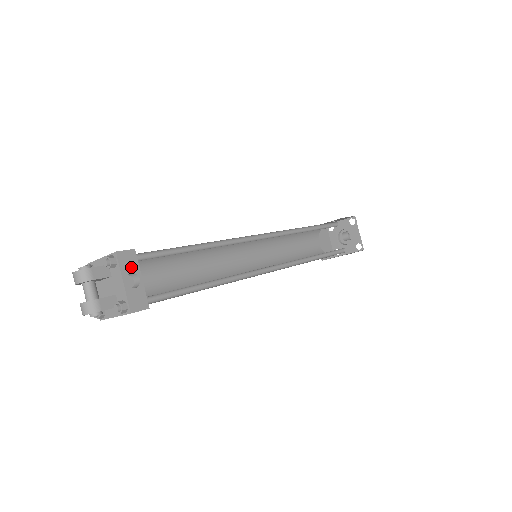
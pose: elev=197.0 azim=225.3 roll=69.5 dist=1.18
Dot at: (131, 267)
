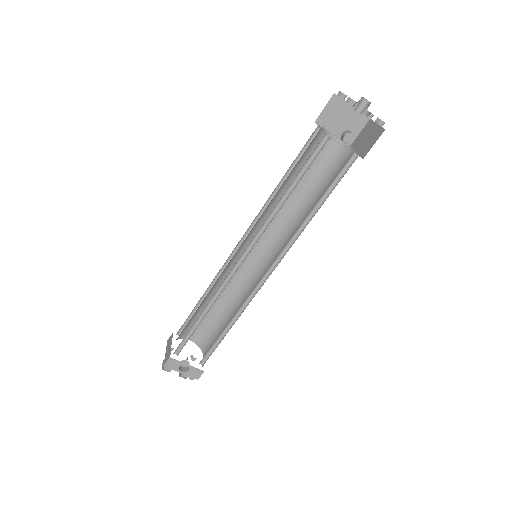
Dot at: (177, 365)
